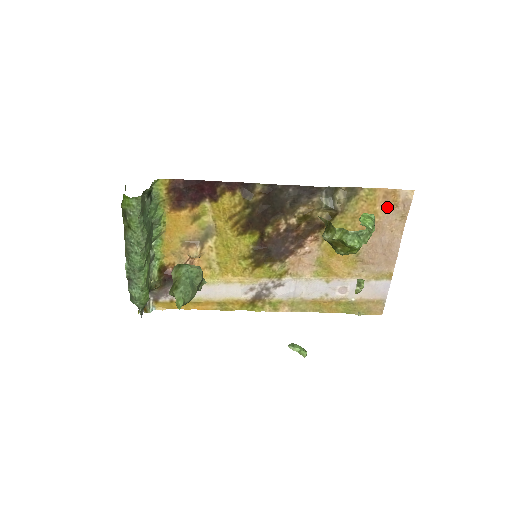
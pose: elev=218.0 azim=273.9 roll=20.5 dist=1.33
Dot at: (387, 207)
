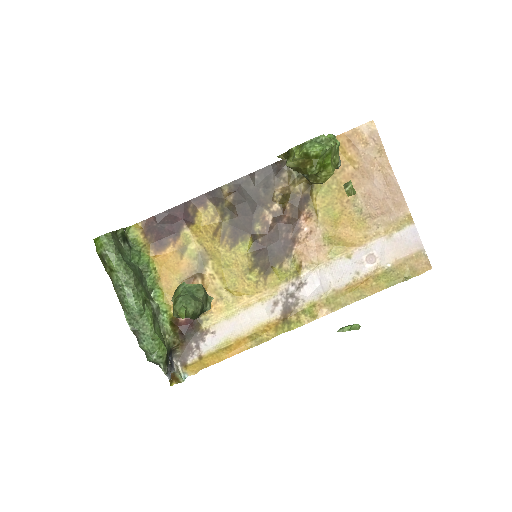
Dot at: (358, 150)
